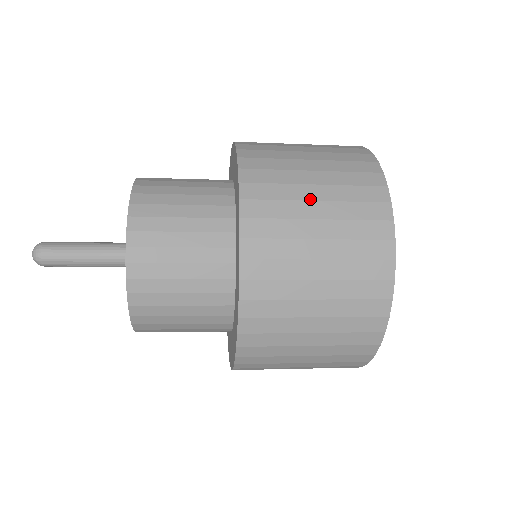
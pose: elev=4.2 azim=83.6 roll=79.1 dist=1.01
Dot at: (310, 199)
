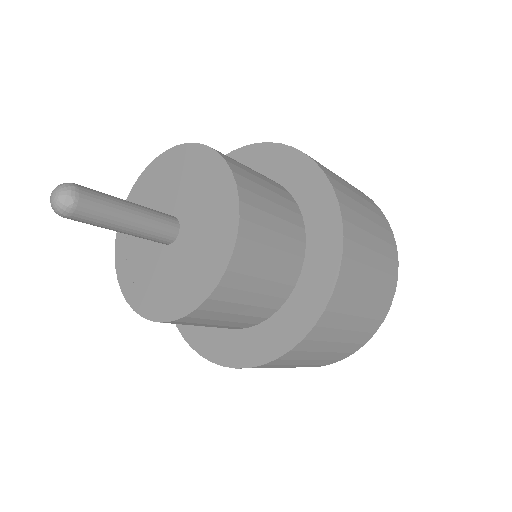
Dot at: occluded
